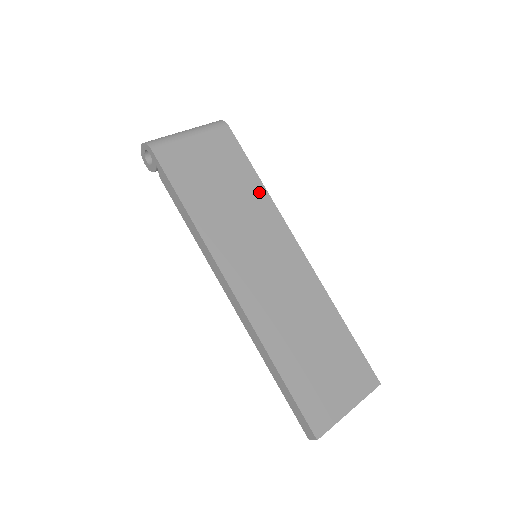
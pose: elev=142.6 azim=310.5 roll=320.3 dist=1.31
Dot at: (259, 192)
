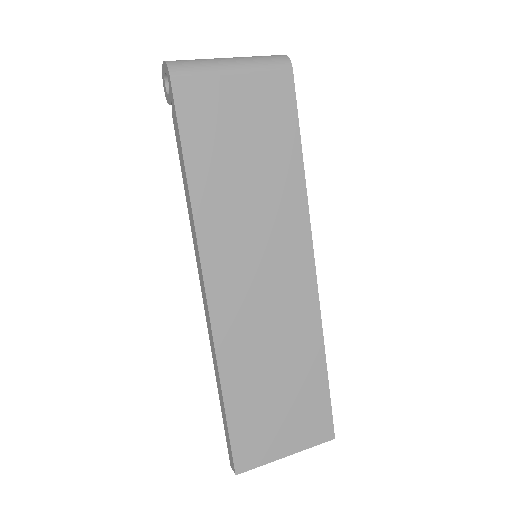
Dot at: (294, 177)
